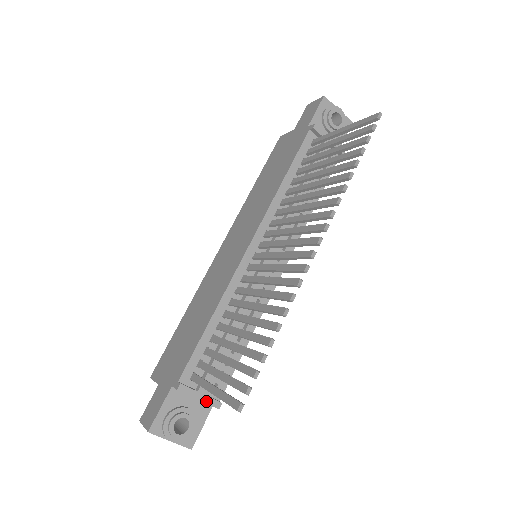
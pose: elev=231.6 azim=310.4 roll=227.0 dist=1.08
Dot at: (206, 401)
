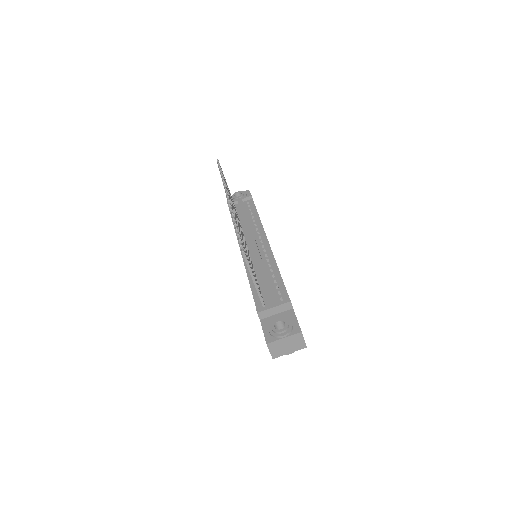
Dot at: (279, 304)
